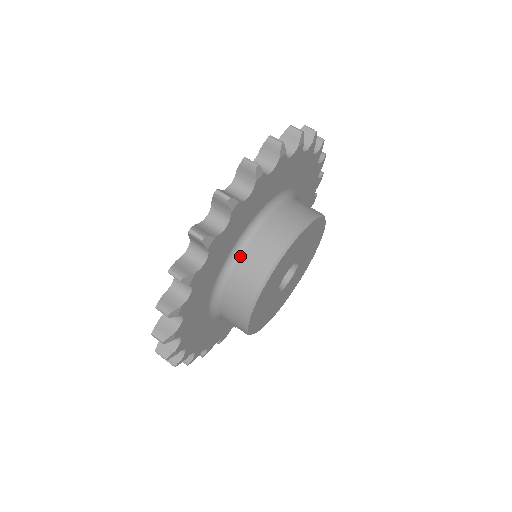
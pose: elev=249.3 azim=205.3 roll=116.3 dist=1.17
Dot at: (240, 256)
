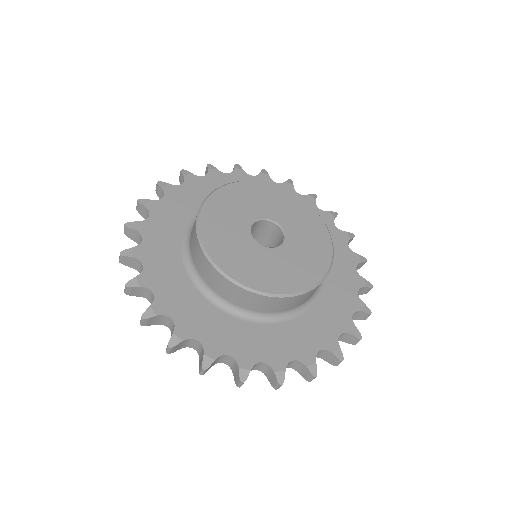
Dot at: (190, 251)
